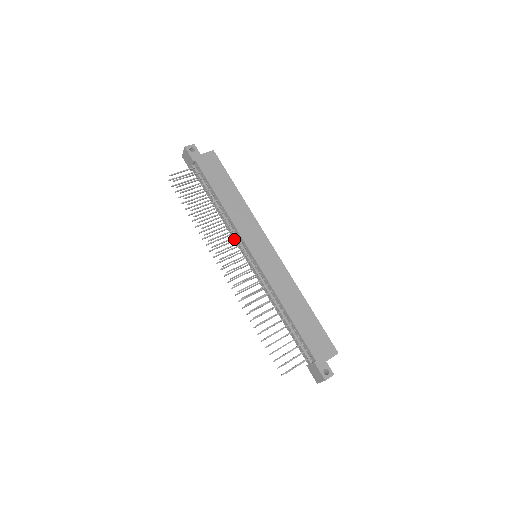
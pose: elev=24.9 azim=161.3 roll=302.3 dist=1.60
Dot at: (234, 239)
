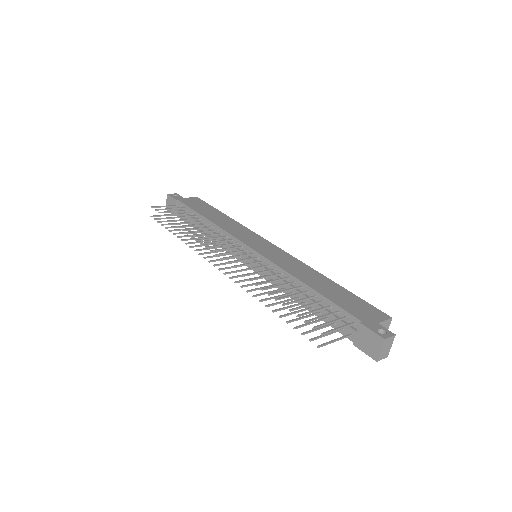
Dot at: (228, 251)
